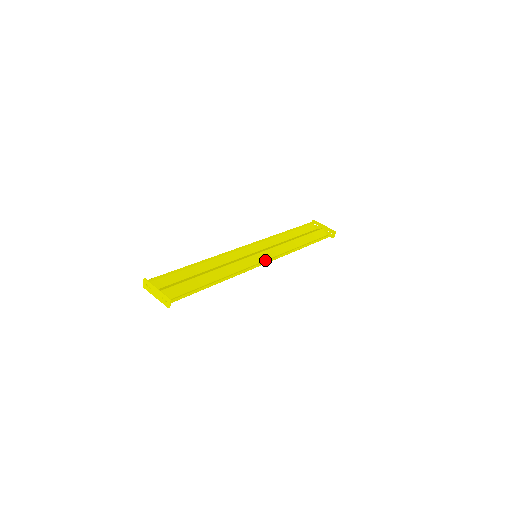
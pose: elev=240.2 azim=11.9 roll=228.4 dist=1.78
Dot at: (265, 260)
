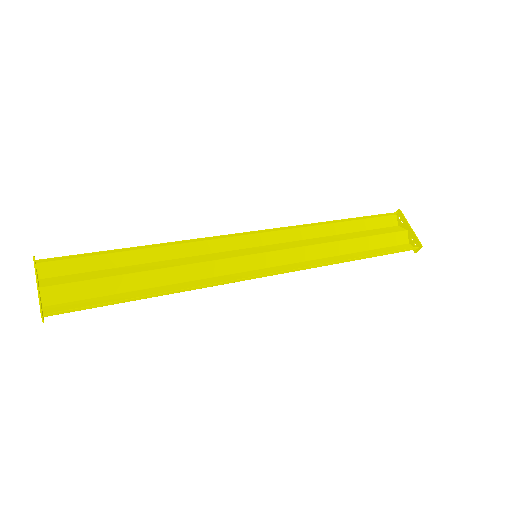
Dot at: (268, 267)
